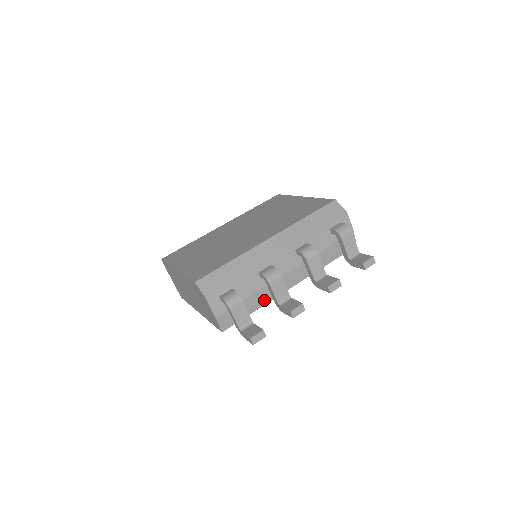
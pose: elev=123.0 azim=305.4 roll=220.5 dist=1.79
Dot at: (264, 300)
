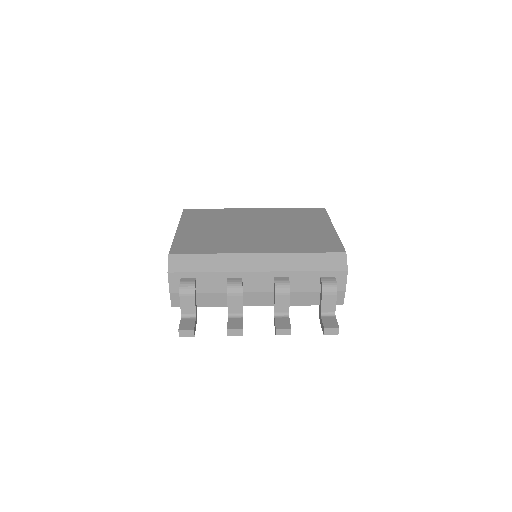
Dot at: (223, 302)
